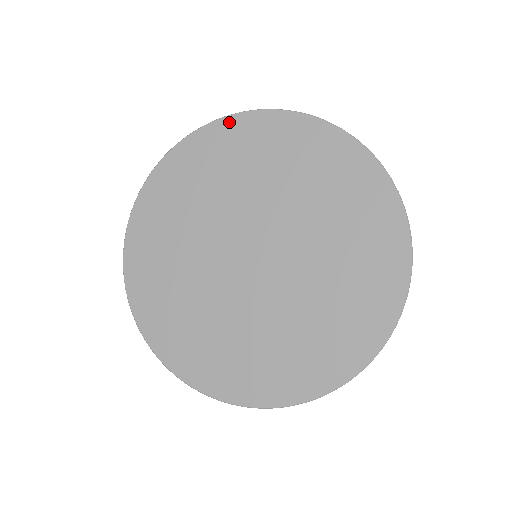
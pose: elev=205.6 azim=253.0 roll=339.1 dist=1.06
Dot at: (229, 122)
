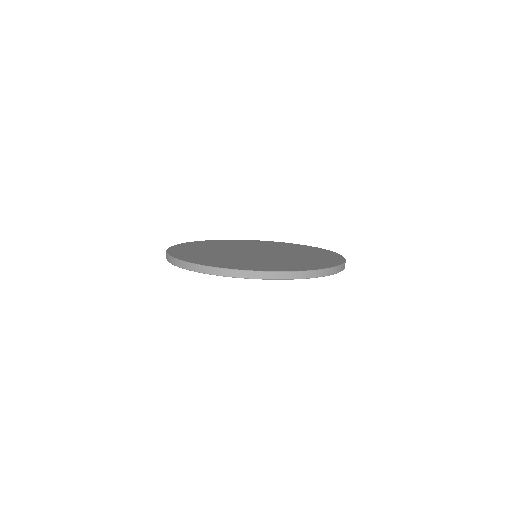
Dot at: (224, 276)
